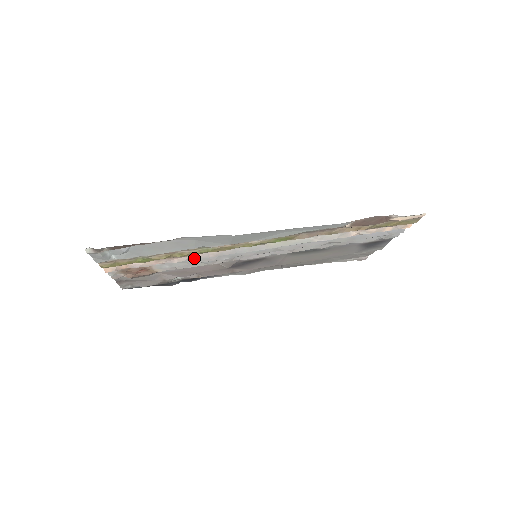
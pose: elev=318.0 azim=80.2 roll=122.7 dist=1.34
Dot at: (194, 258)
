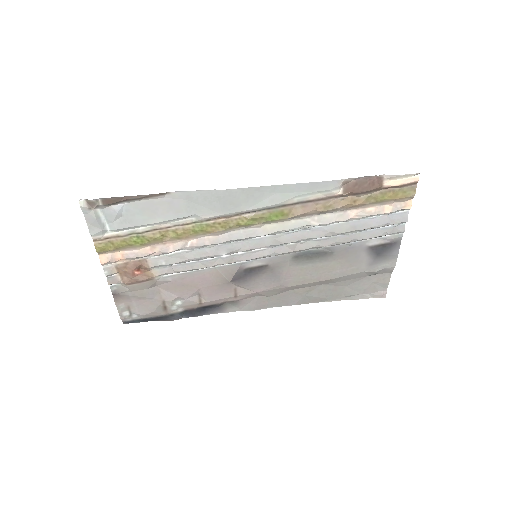
Dot at: (191, 250)
